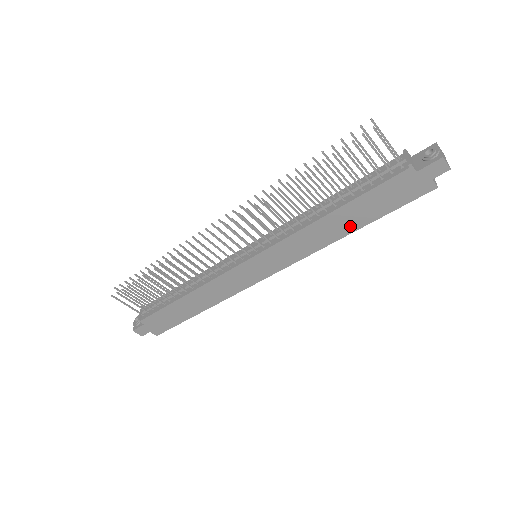
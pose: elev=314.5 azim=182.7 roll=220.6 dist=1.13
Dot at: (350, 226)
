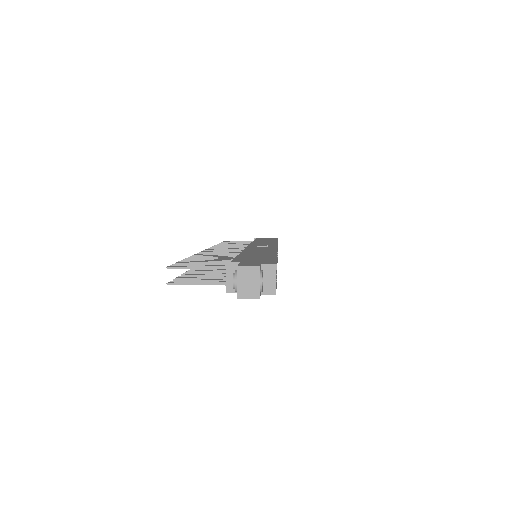
Dot at: occluded
